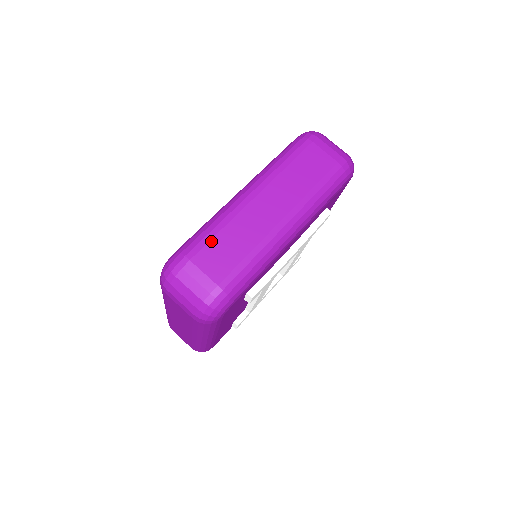
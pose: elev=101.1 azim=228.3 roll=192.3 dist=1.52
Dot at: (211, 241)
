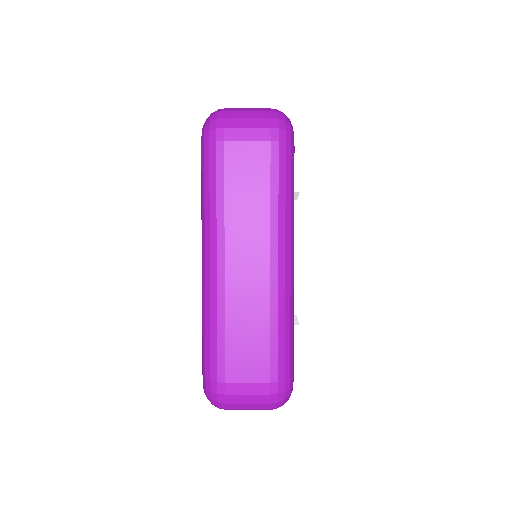
Dot at: occluded
